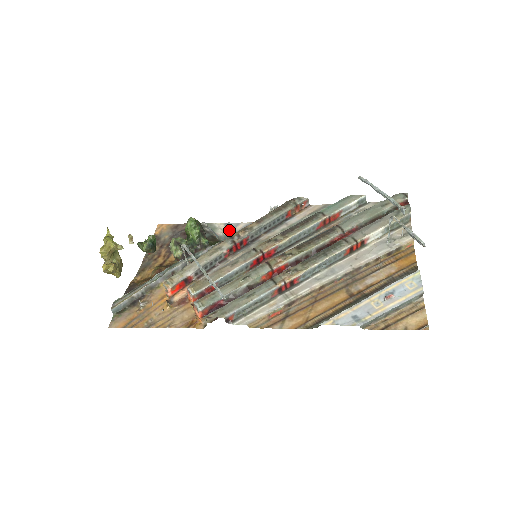
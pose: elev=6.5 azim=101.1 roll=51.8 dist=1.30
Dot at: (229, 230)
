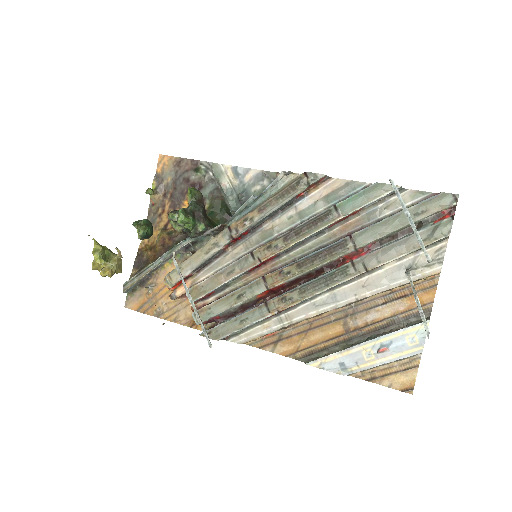
Dot at: (236, 180)
